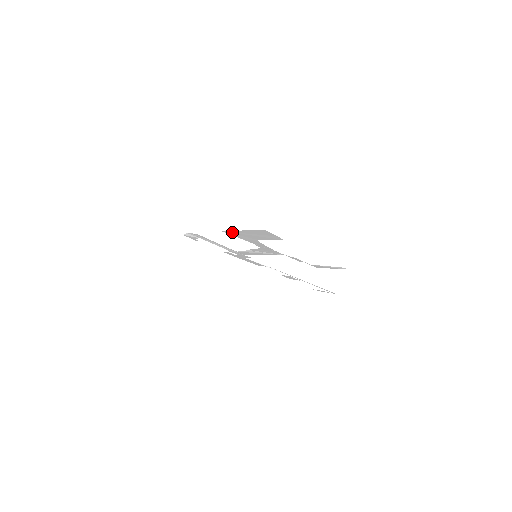
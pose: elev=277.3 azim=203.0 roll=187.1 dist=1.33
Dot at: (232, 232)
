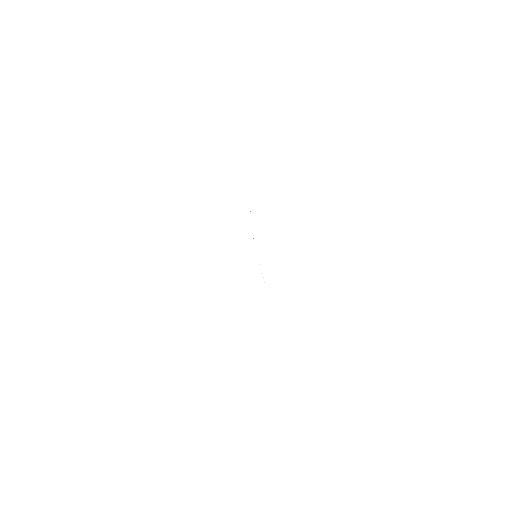
Dot at: occluded
